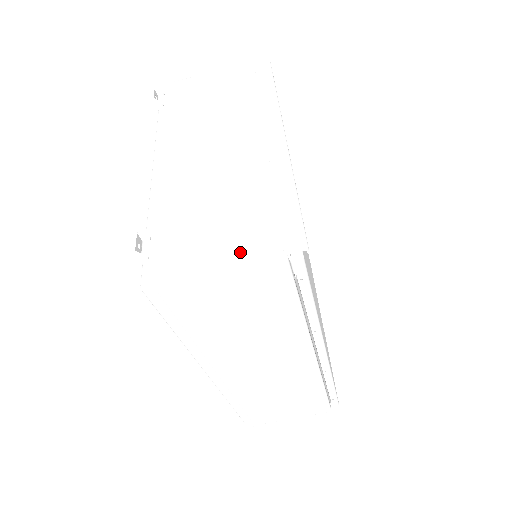
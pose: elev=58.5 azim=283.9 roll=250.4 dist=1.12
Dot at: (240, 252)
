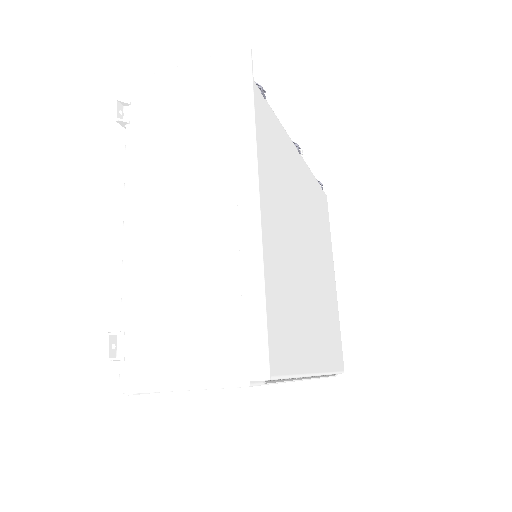
Dot at: (205, 370)
